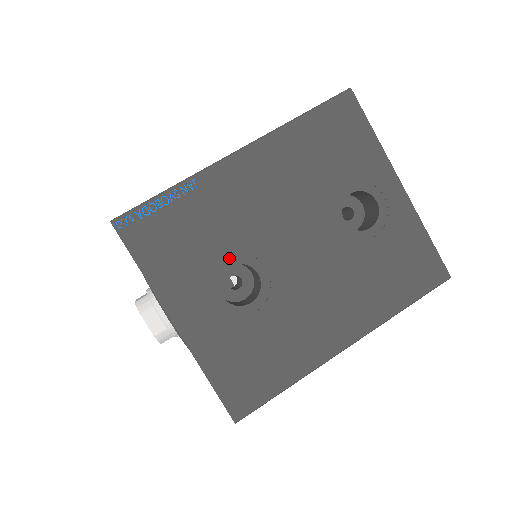
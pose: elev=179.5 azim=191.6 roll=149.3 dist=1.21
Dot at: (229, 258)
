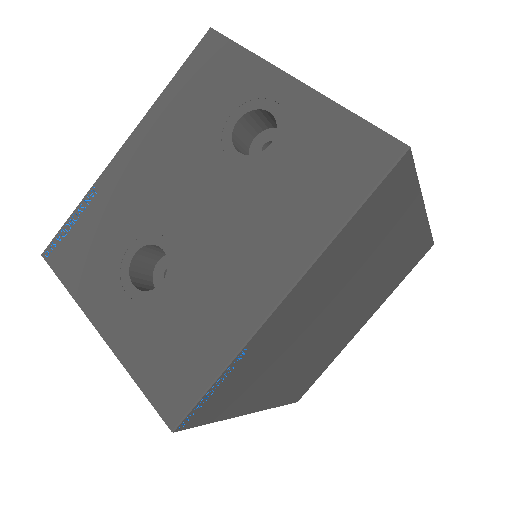
Dot at: (133, 245)
